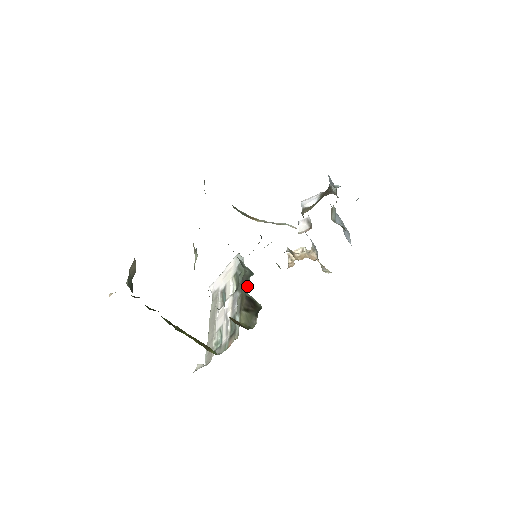
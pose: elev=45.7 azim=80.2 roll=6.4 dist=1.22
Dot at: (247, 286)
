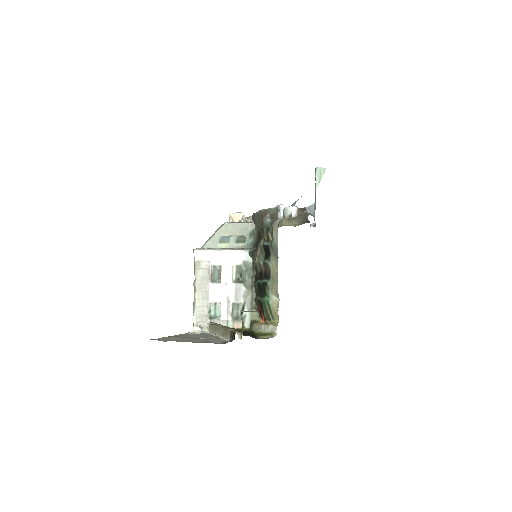
Dot at: occluded
